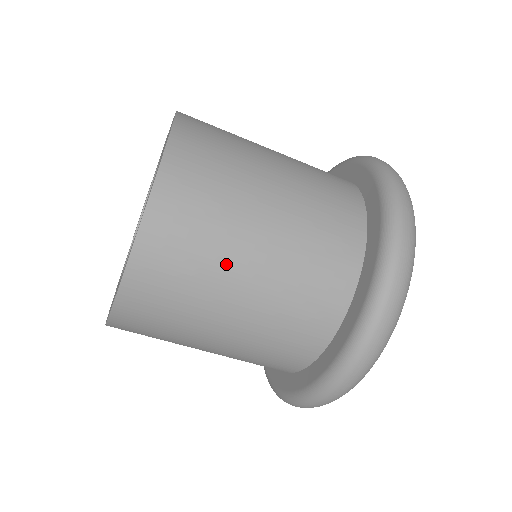
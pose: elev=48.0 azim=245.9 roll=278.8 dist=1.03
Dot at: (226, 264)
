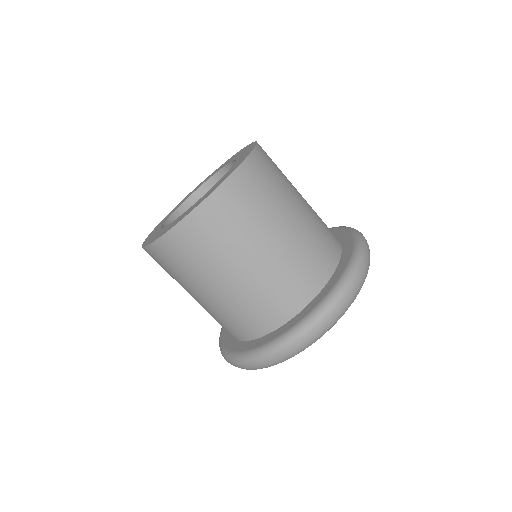
Dot at: (291, 187)
